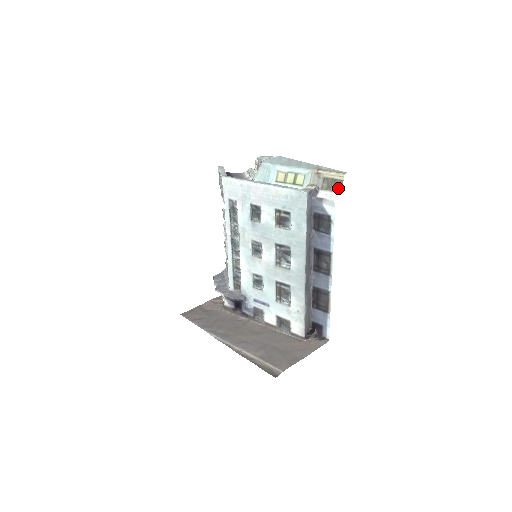
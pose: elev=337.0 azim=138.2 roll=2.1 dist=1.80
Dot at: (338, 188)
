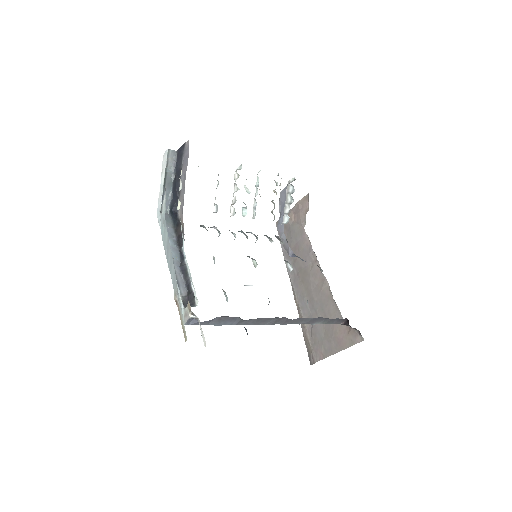
Dot at: occluded
